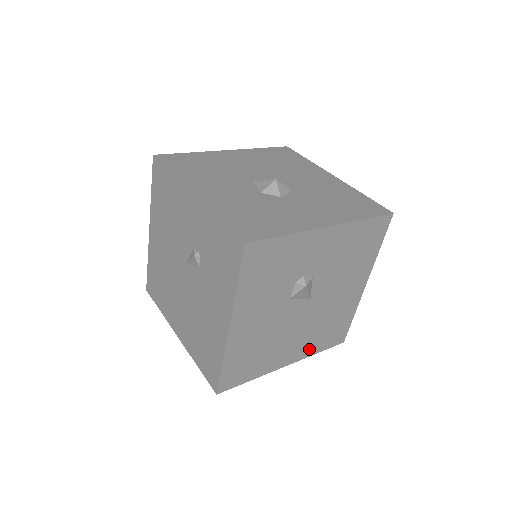
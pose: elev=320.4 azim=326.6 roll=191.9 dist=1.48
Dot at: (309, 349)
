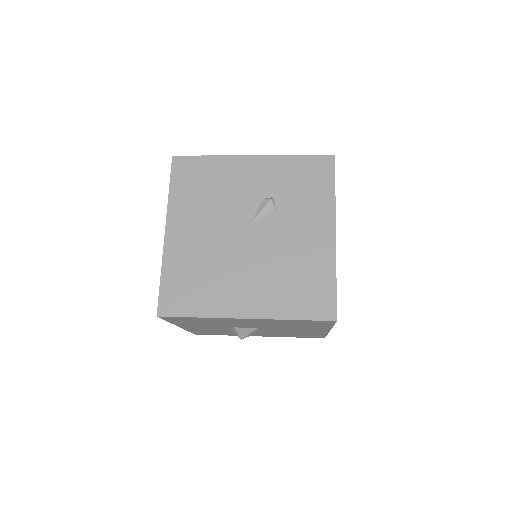
Dot at: occluded
